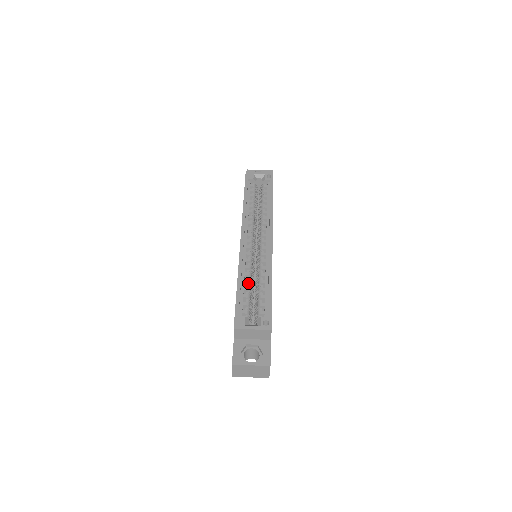
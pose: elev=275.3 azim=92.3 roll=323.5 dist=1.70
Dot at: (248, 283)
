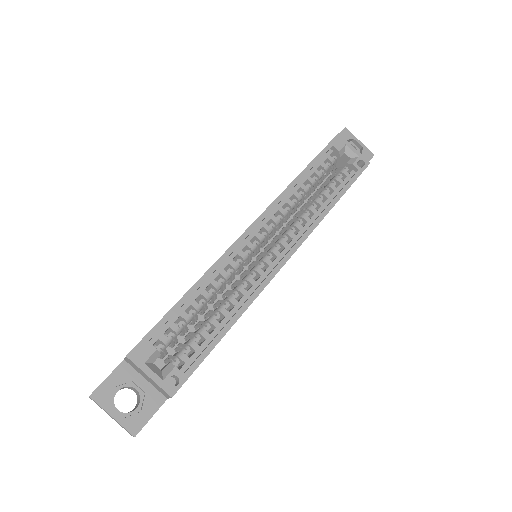
Dot at: (205, 298)
